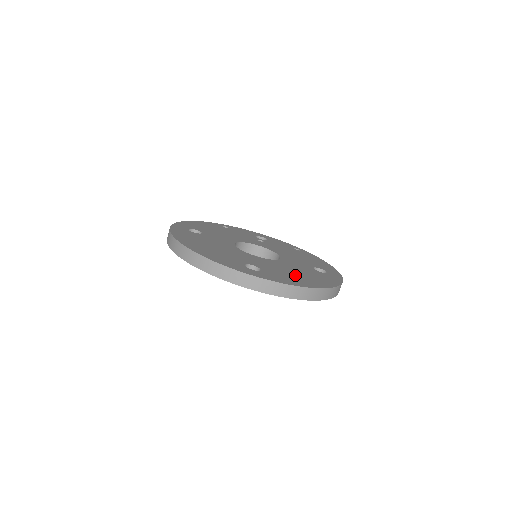
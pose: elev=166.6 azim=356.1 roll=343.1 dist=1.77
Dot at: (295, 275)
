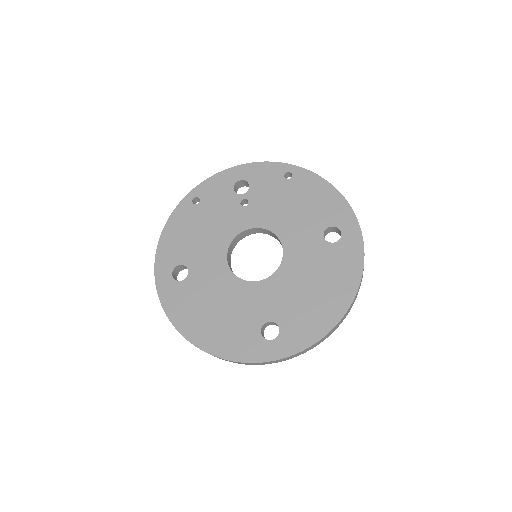
Dot at: (313, 299)
